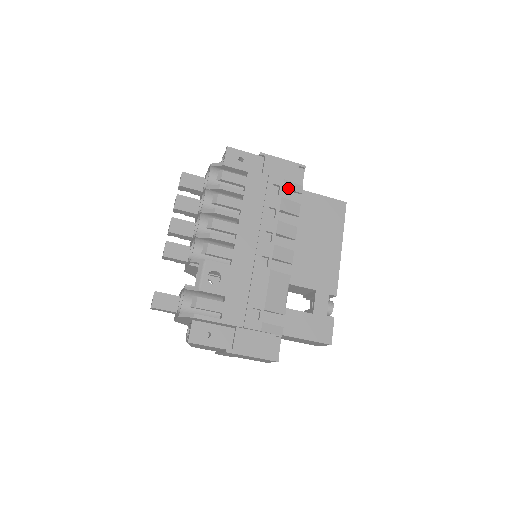
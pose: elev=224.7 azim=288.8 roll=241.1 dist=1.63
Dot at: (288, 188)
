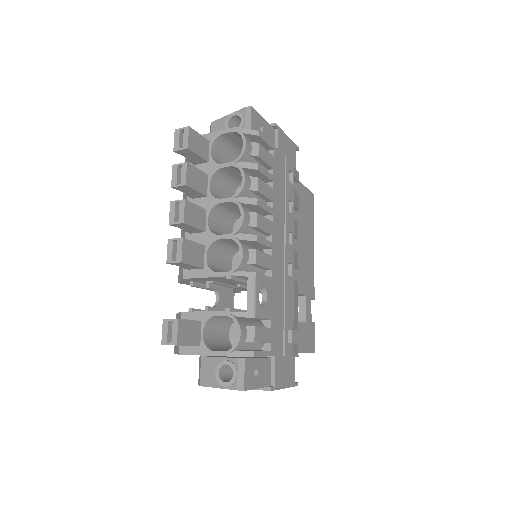
Dot at: (294, 175)
